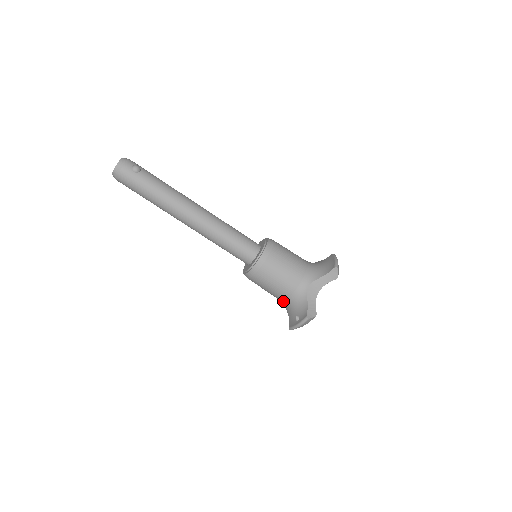
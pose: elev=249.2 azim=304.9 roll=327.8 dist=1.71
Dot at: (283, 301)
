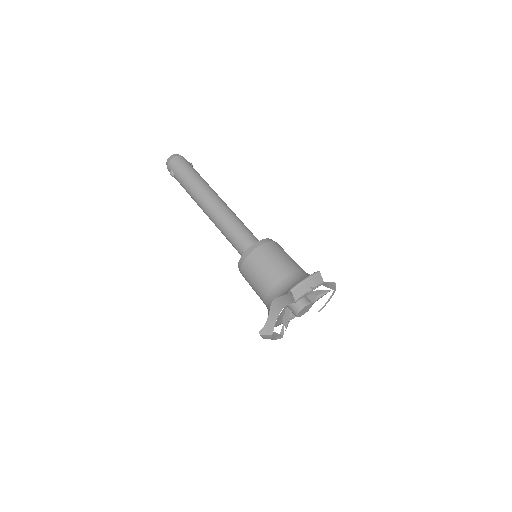
Dot at: (281, 282)
